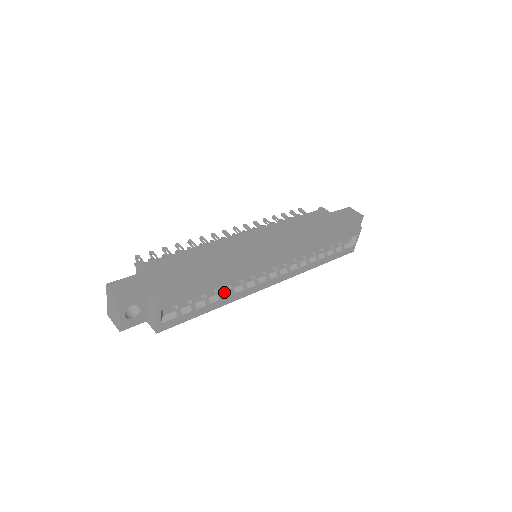
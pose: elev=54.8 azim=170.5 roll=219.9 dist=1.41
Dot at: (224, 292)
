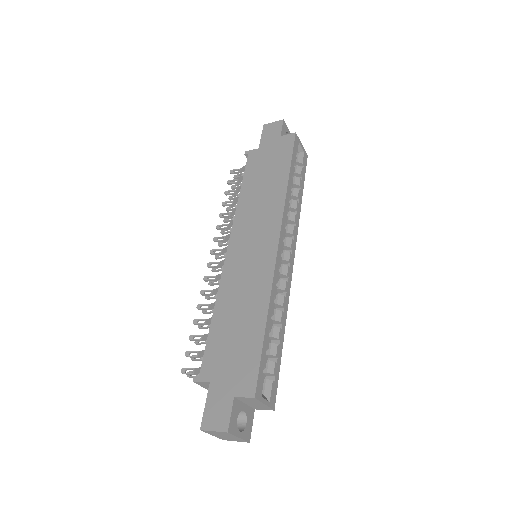
Dot at: (275, 317)
